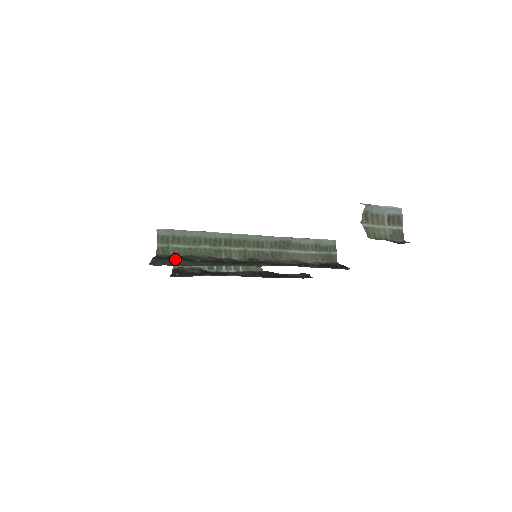
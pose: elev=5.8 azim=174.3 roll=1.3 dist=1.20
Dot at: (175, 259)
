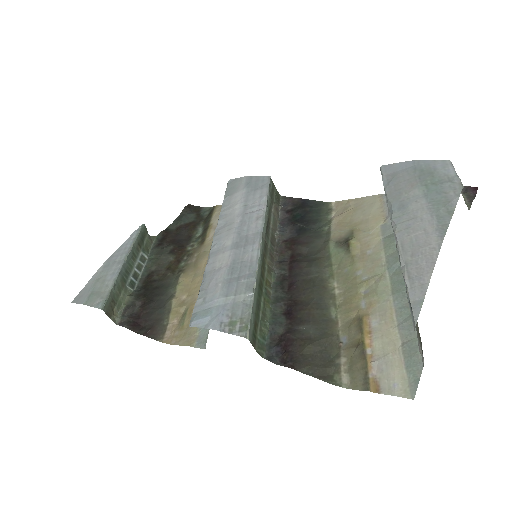
Dot at: (305, 349)
